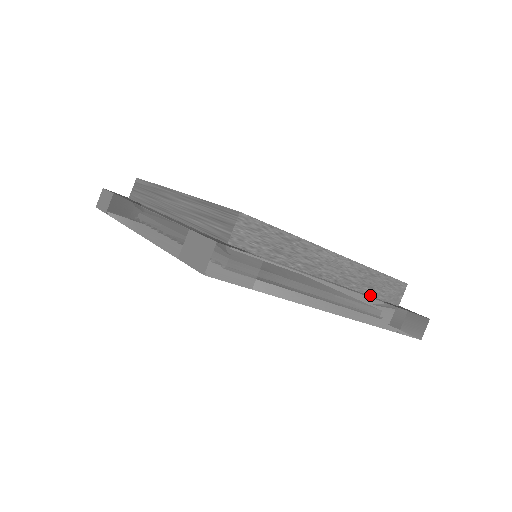
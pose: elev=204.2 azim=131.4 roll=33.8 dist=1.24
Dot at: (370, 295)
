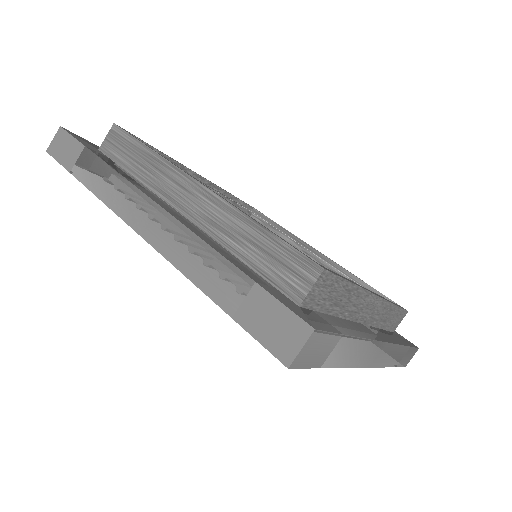
Dot at: (381, 328)
